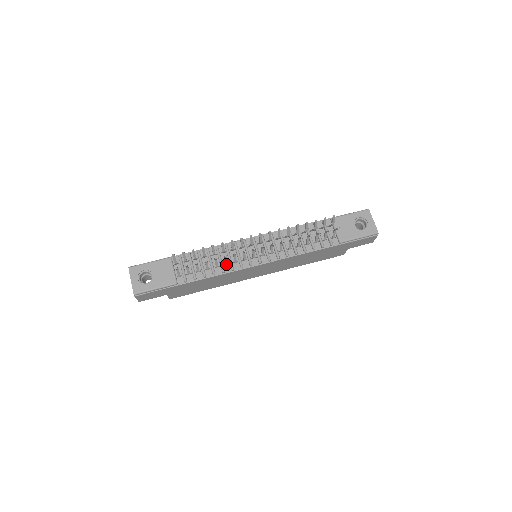
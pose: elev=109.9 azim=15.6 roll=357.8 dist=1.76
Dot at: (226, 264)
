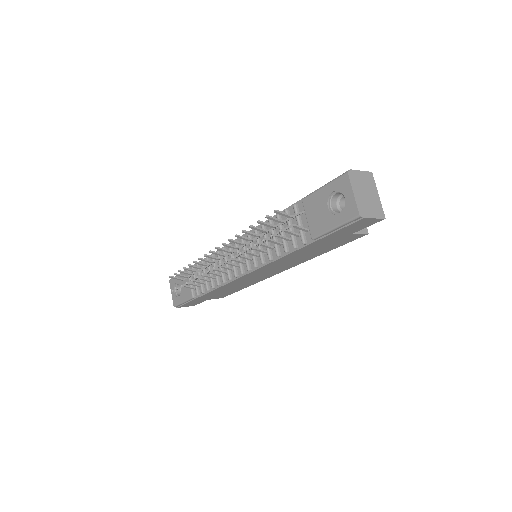
Dot at: (220, 275)
